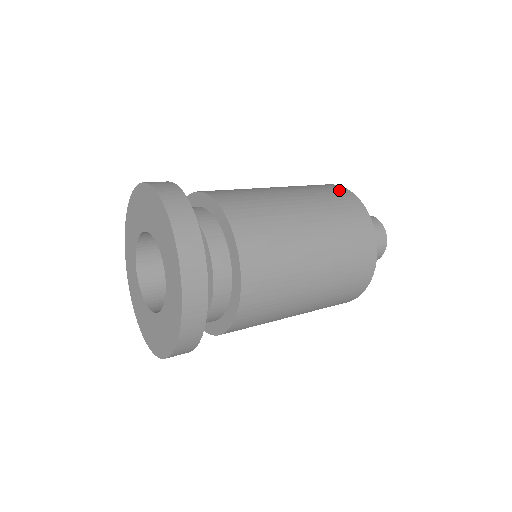
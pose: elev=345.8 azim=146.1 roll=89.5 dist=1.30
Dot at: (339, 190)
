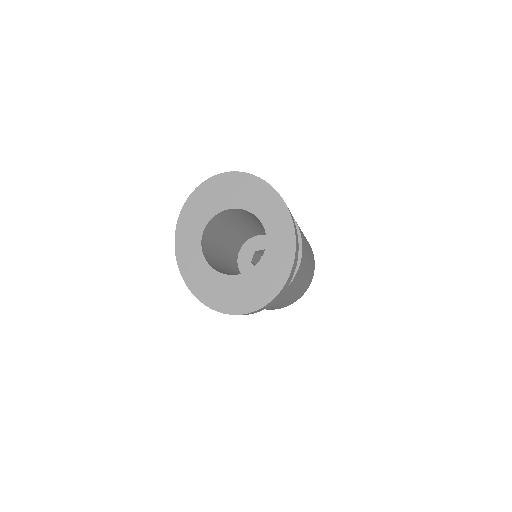
Dot at: occluded
